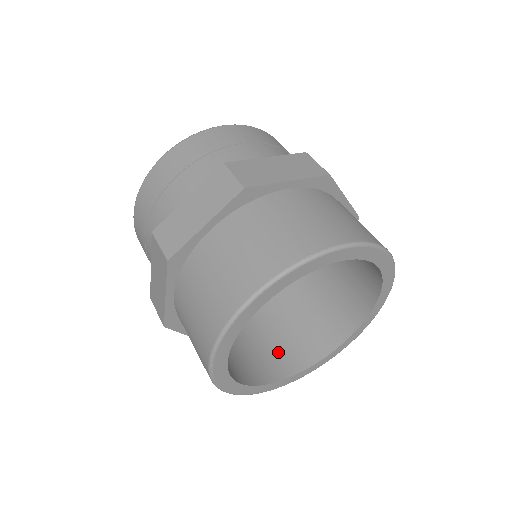
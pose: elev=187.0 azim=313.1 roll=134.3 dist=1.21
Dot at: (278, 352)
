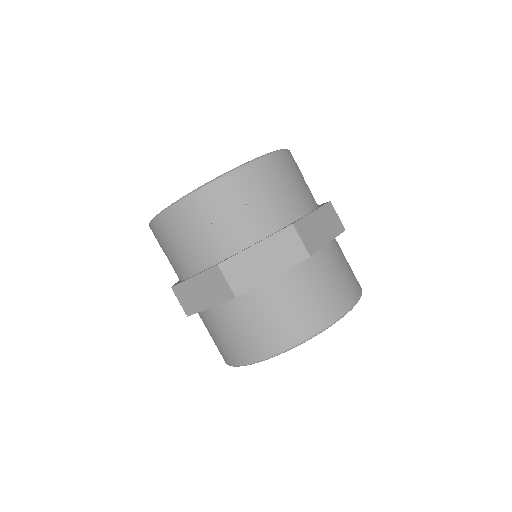
Dot at: occluded
